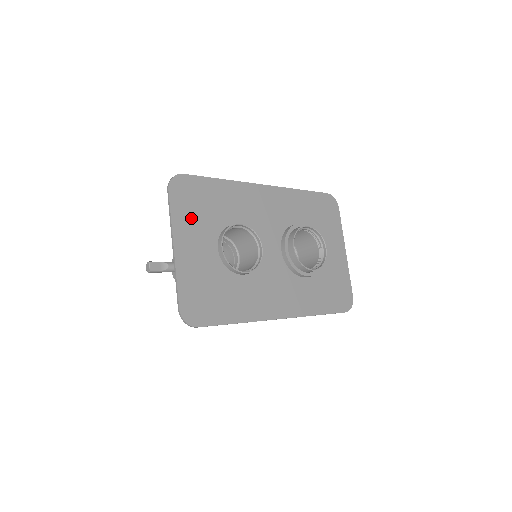
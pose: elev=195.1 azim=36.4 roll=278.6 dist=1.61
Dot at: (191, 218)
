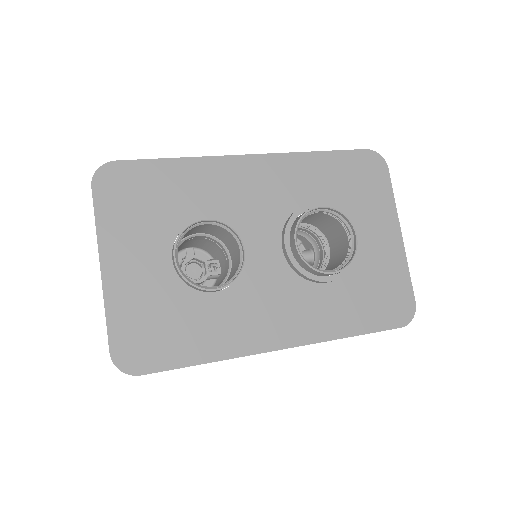
Dot at: (128, 222)
